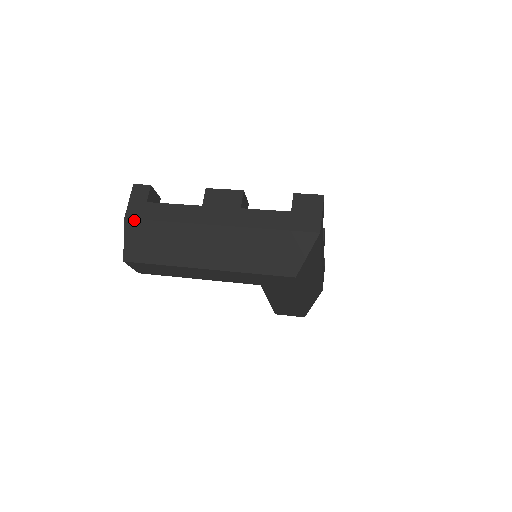
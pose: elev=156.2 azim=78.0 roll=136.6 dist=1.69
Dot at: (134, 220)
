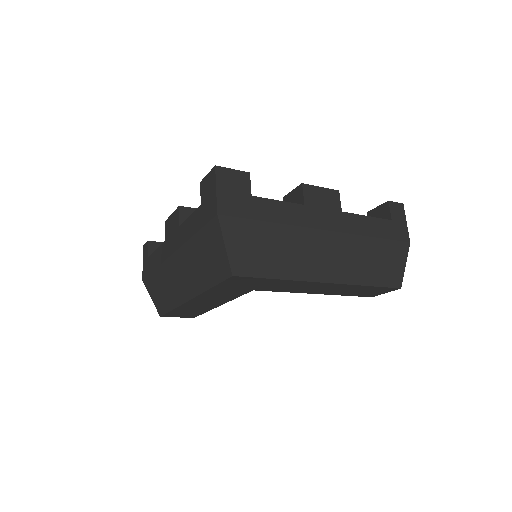
Dot at: (145, 279)
